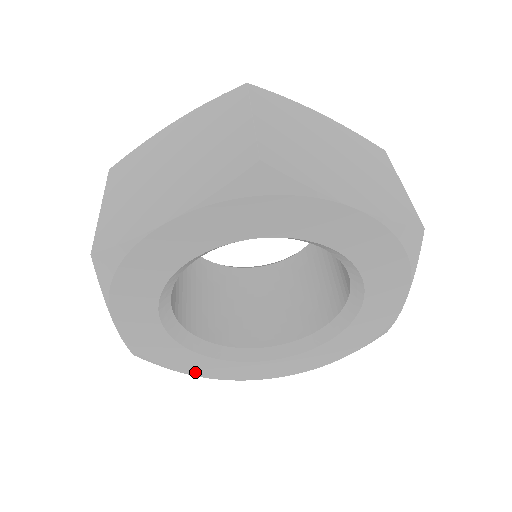
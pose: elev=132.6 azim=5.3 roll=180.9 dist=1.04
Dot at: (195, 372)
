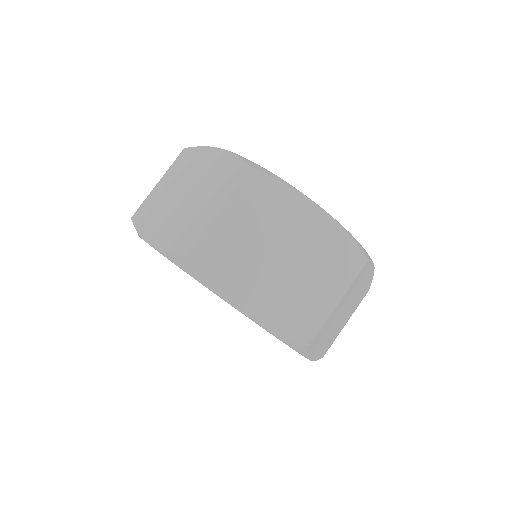
Dot at: occluded
